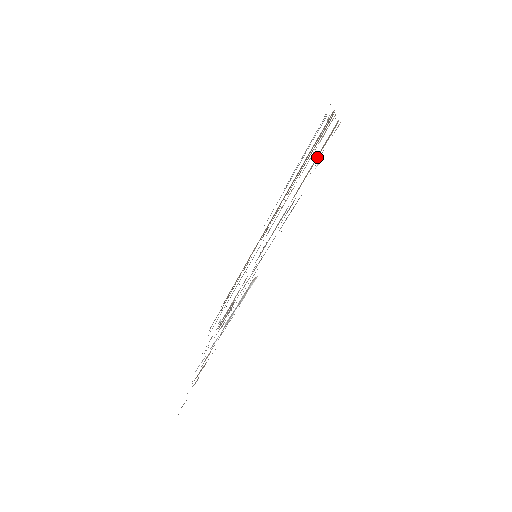
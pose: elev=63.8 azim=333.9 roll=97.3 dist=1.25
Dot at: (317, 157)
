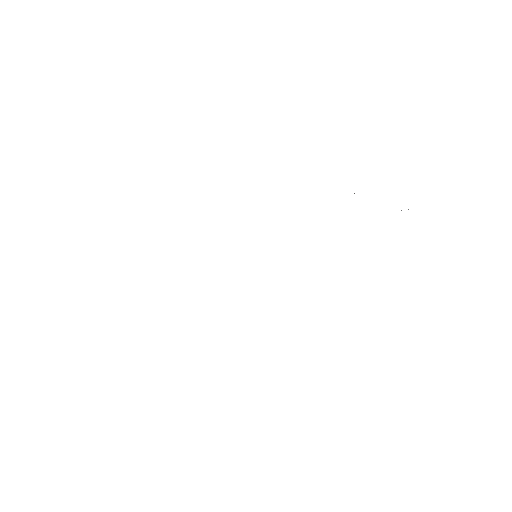
Dot at: occluded
